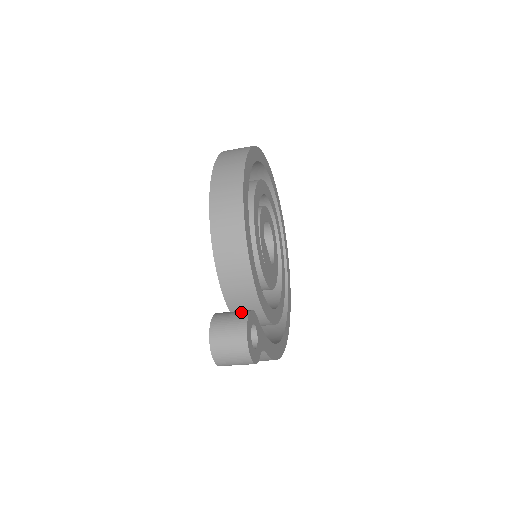
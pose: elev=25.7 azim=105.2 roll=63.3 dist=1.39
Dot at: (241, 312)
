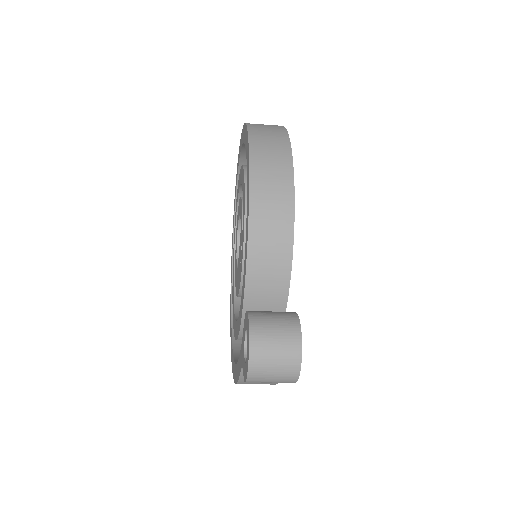
Dot at: (285, 312)
